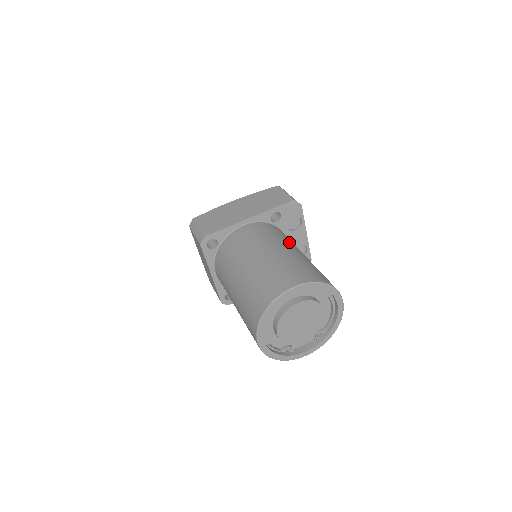
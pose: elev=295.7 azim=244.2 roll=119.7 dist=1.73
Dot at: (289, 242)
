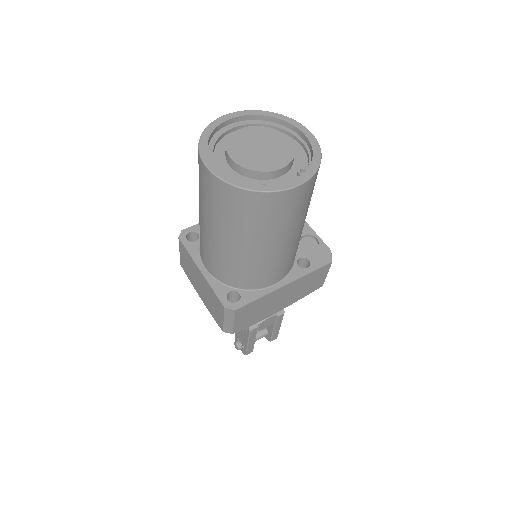
Dot at: occluded
